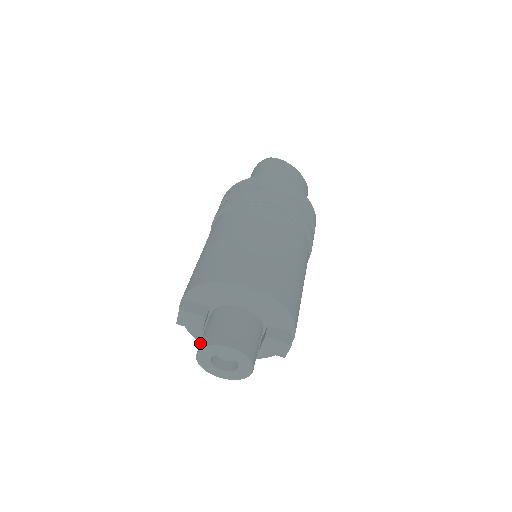
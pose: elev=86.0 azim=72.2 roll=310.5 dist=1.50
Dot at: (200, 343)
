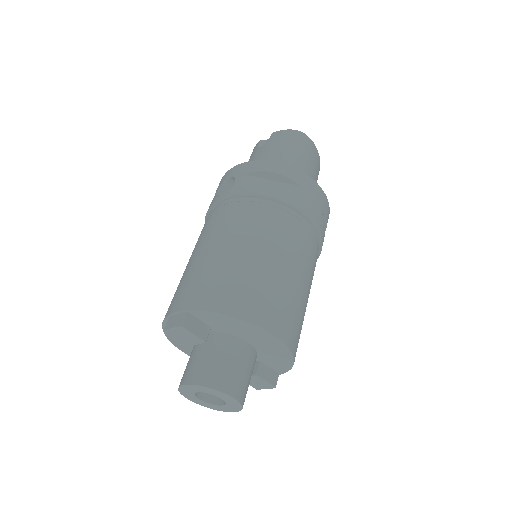
Dot at: (193, 373)
